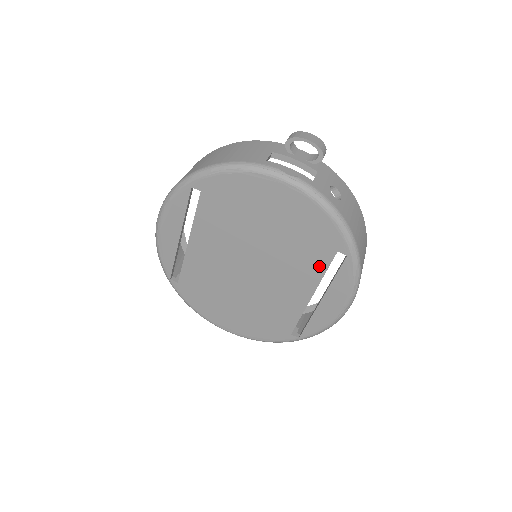
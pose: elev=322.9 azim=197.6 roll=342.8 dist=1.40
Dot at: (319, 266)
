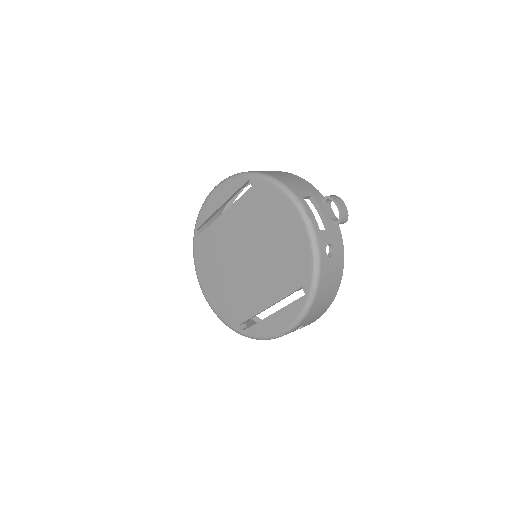
Dot at: (285, 289)
